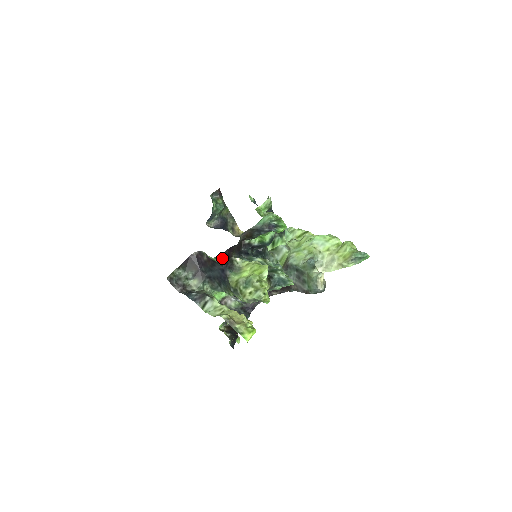
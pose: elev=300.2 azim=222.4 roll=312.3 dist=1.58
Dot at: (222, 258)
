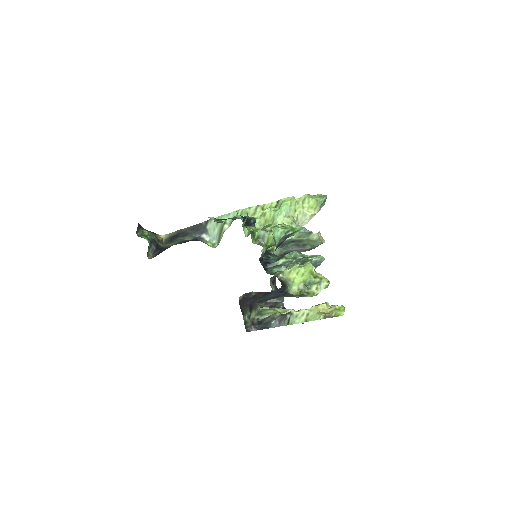
Dot at: (282, 286)
